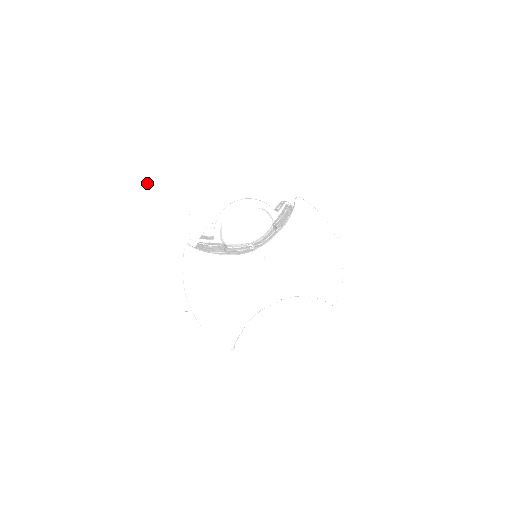
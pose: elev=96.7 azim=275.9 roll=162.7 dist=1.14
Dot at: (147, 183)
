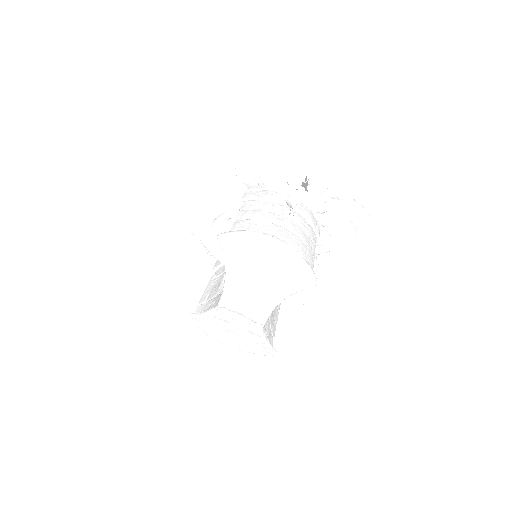
Dot at: (159, 244)
